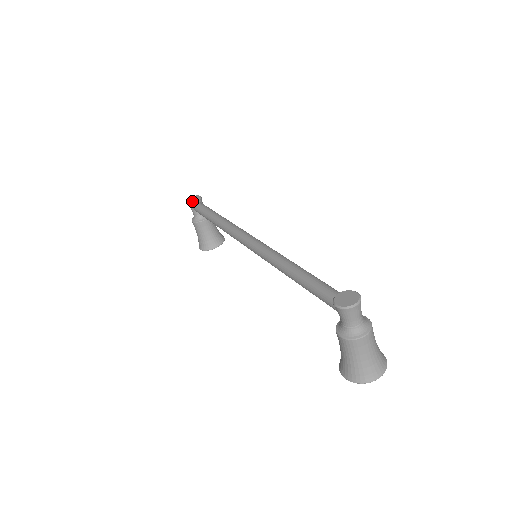
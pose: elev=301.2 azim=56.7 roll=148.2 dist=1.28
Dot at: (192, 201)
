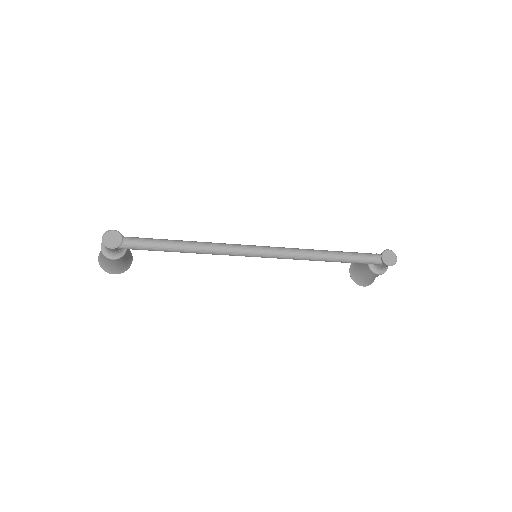
Dot at: (119, 243)
